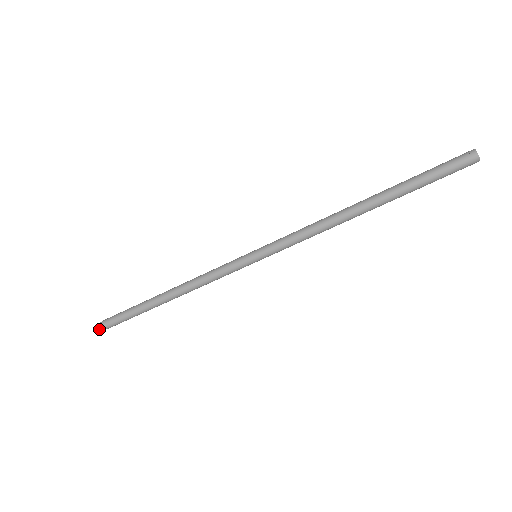
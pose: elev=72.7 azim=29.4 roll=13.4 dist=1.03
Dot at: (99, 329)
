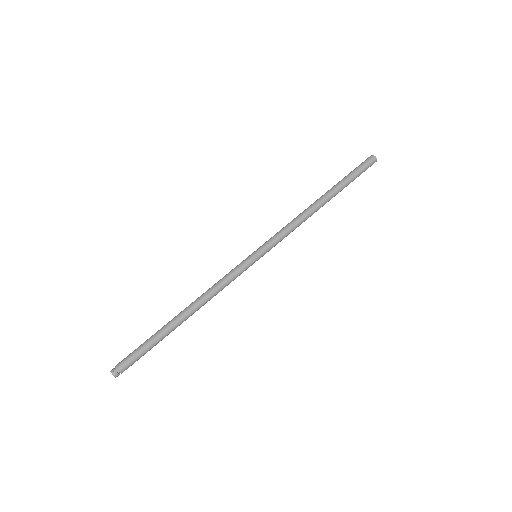
Dot at: (112, 373)
